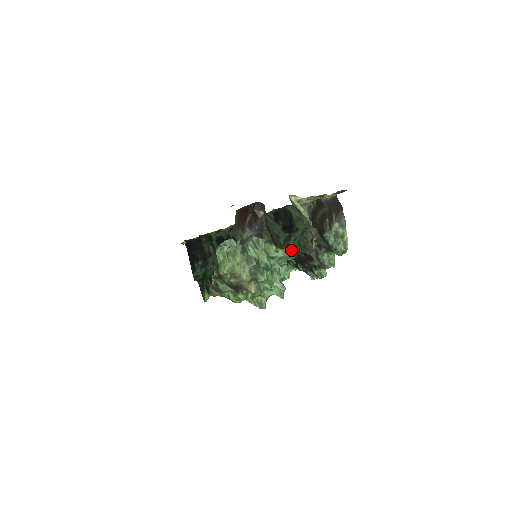
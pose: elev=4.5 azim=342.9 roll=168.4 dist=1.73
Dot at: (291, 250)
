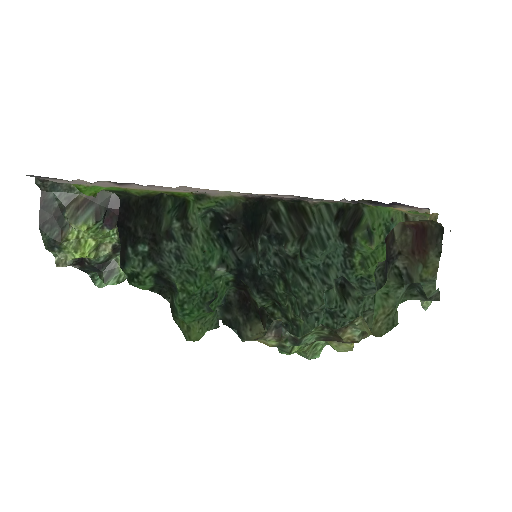
Dot at: occluded
